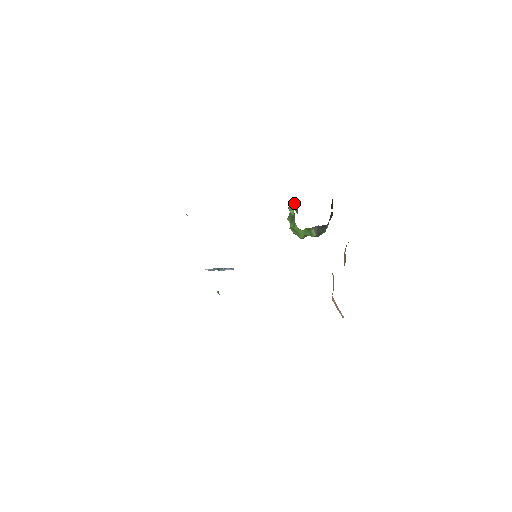
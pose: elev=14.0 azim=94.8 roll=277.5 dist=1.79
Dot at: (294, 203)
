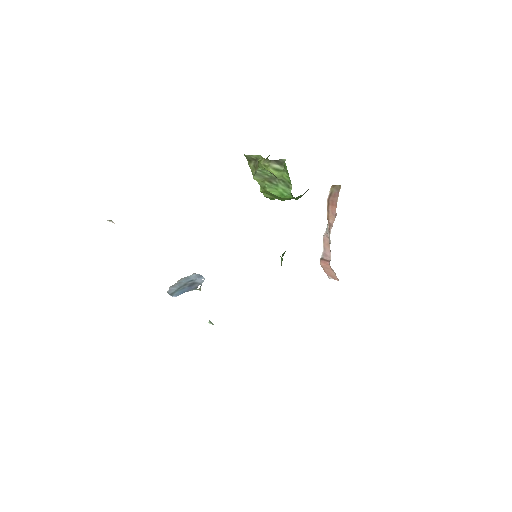
Dot at: (284, 163)
